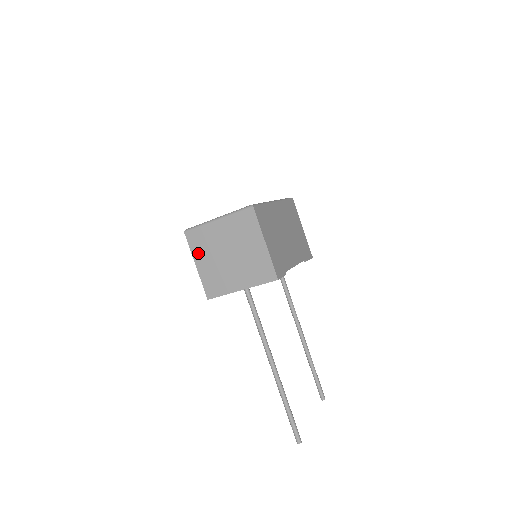
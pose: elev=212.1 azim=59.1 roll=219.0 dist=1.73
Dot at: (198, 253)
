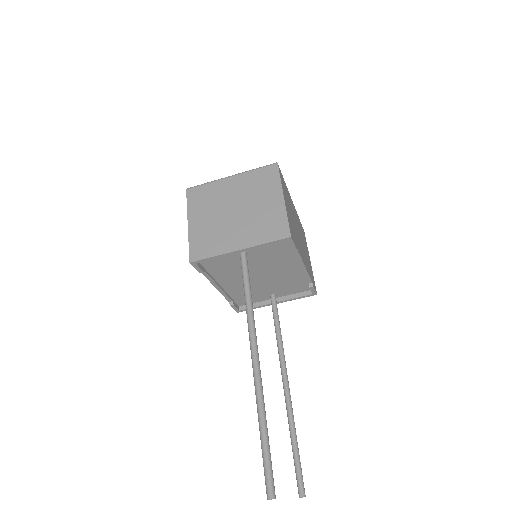
Dot at: (196, 210)
